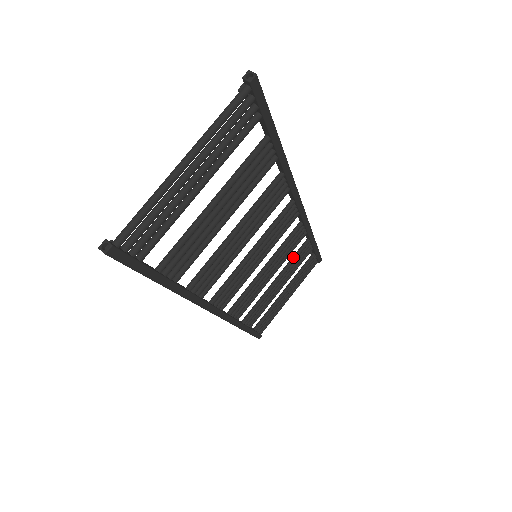
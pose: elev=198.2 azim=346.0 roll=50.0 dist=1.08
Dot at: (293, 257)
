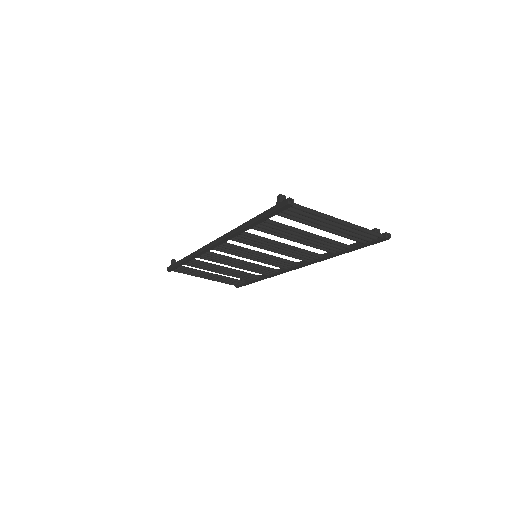
Dot at: (246, 272)
